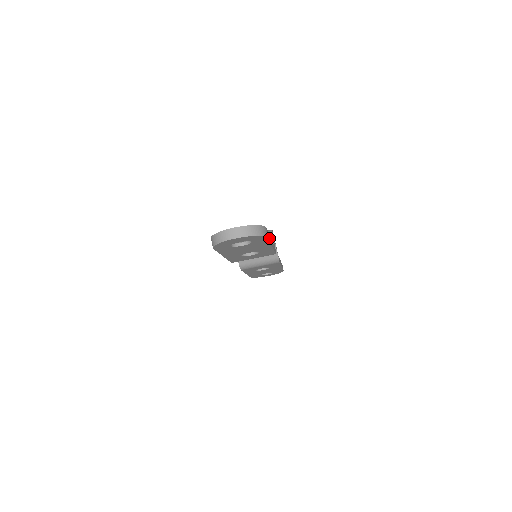
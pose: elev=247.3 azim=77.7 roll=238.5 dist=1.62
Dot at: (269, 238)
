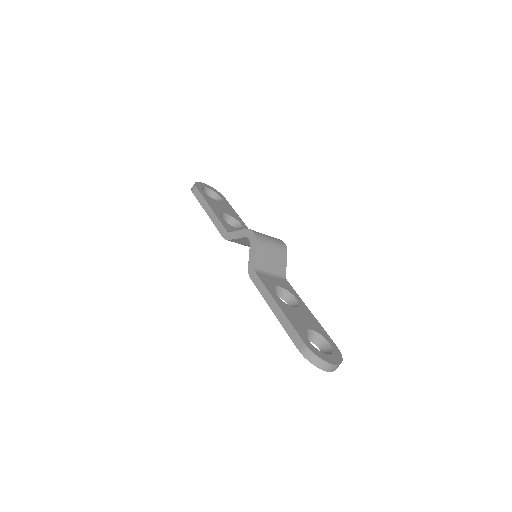
Dot at: occluded
